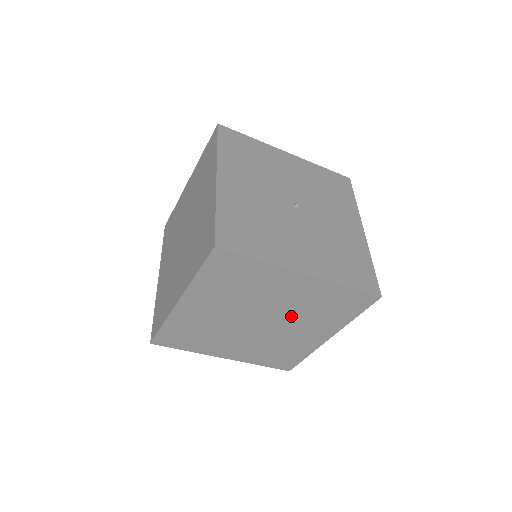
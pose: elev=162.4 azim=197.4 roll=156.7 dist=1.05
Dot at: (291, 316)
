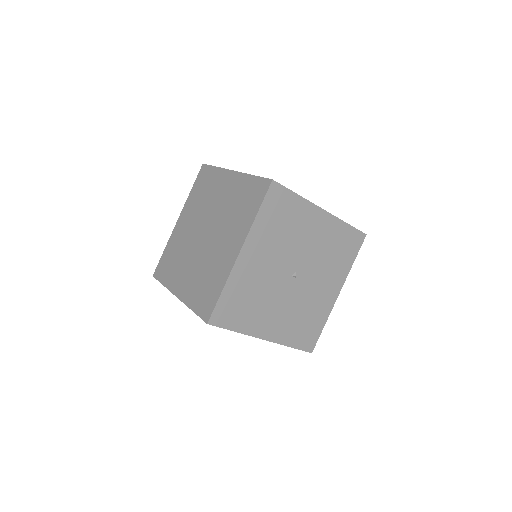
Dot at: occluded
